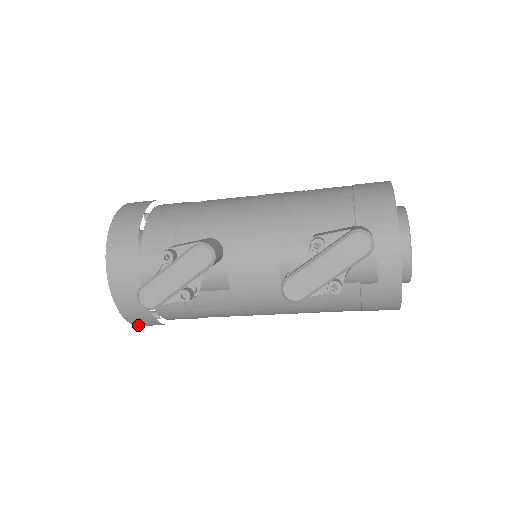
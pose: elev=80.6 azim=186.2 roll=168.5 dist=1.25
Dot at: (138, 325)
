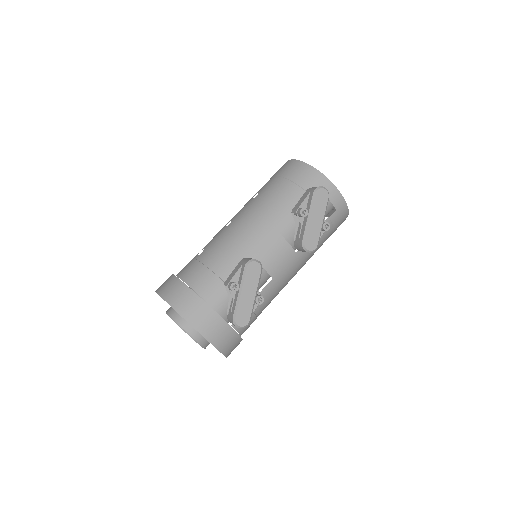
Dot at: occluded
